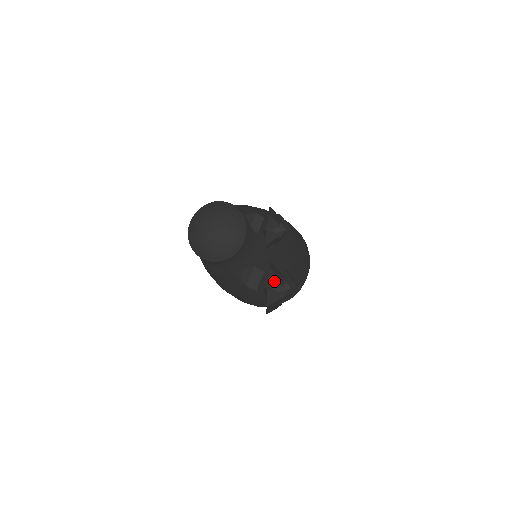
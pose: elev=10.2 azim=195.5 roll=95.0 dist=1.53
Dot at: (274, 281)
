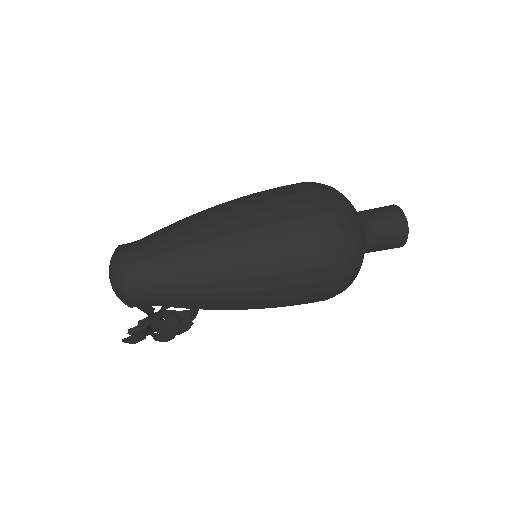
Dot at: occluded
